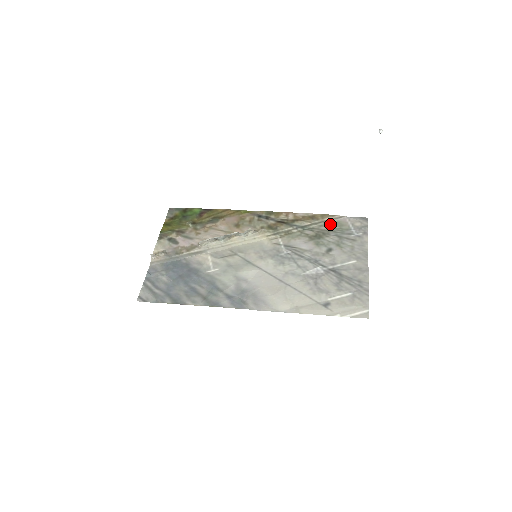
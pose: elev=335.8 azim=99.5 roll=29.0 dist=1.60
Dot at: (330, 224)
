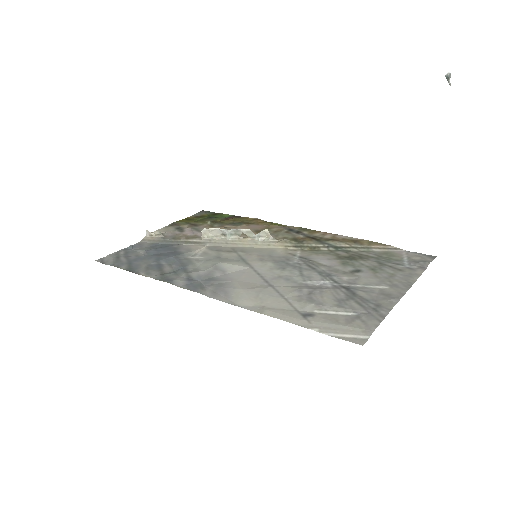
Dot at: (376, 252)
